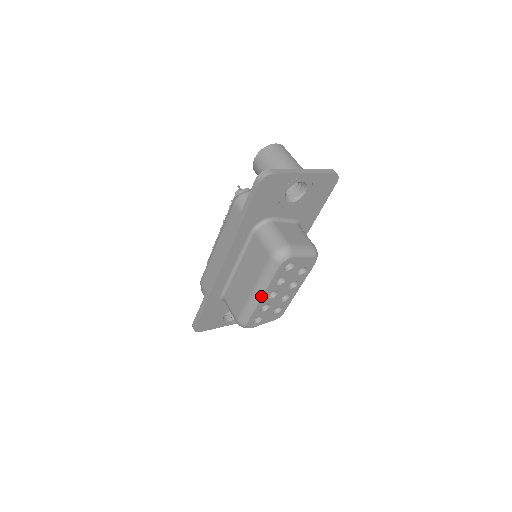
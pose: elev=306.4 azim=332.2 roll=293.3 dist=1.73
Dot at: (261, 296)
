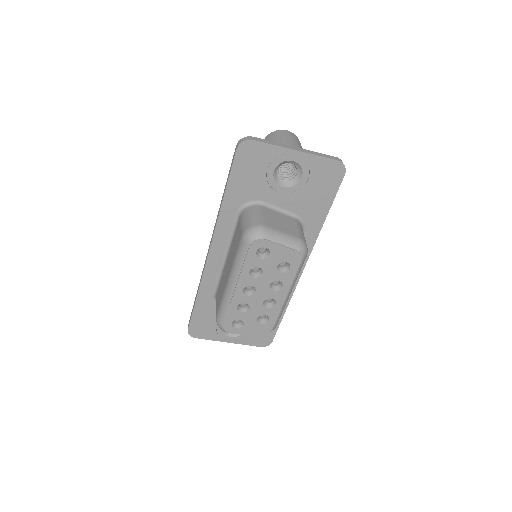
Dot at: (234, 287)
